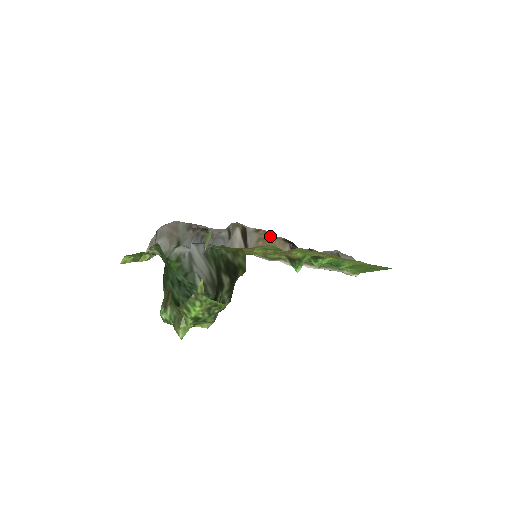
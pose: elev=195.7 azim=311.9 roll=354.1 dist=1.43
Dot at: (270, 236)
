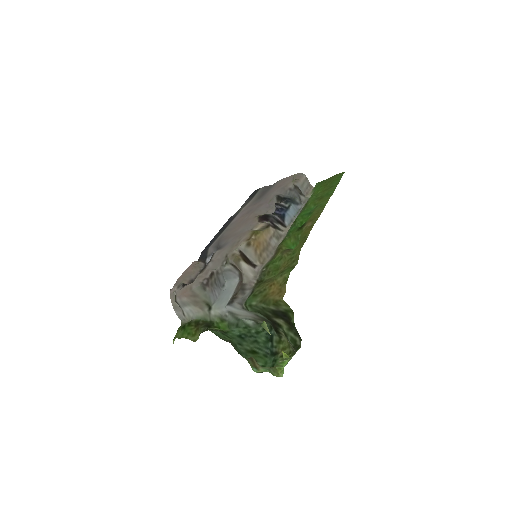
Dot at: (258, 238)
